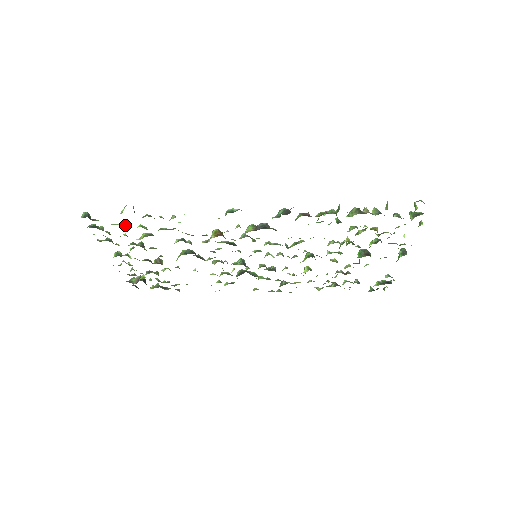
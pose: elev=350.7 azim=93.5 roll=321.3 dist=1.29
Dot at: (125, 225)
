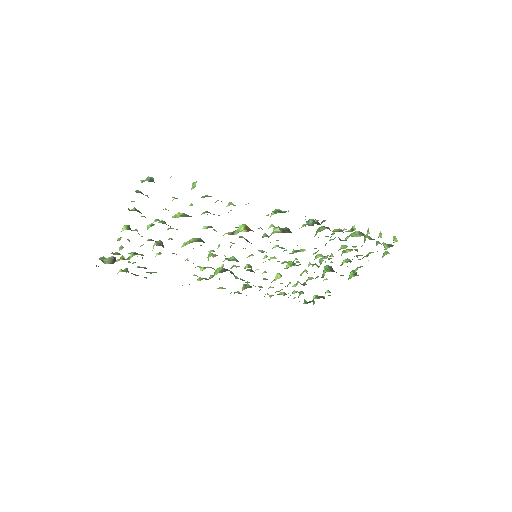
Dot at: occluded
